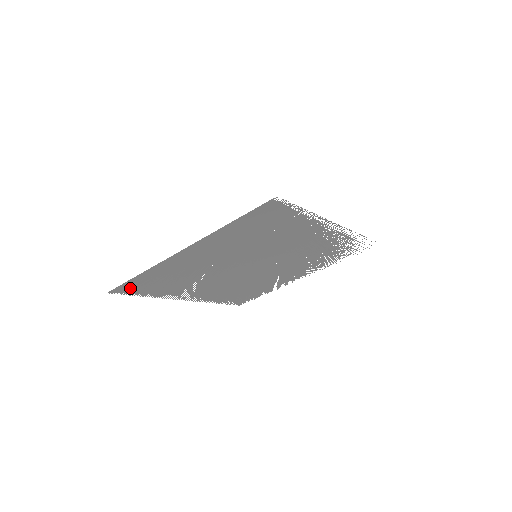
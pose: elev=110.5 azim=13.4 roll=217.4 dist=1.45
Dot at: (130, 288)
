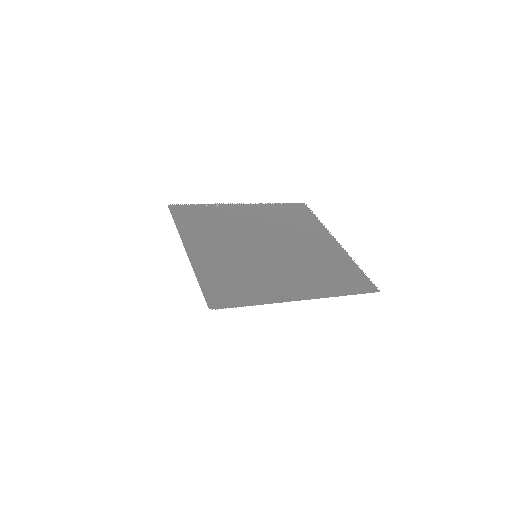
Dot at: (181, 211)
